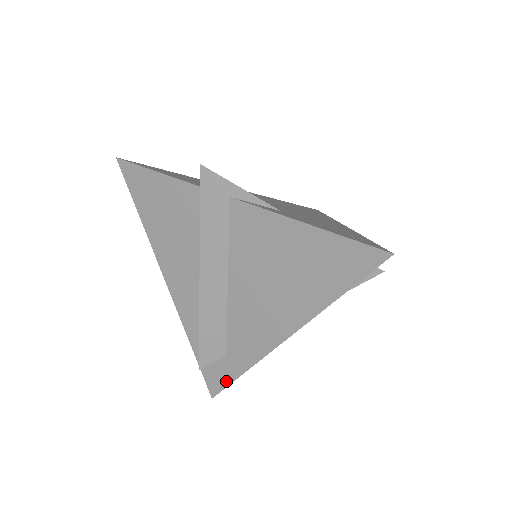
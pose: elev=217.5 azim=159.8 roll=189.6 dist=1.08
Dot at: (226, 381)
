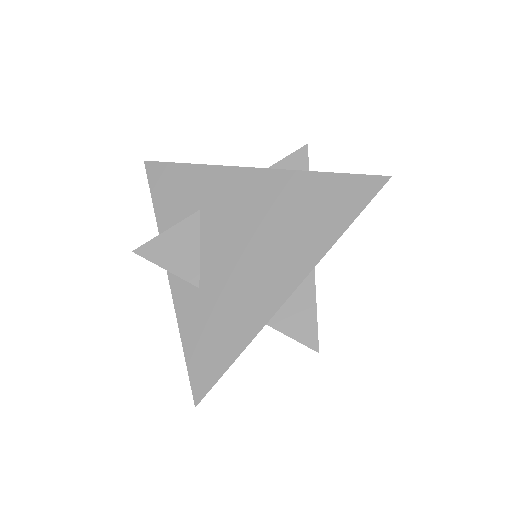
Dot at: occluded
